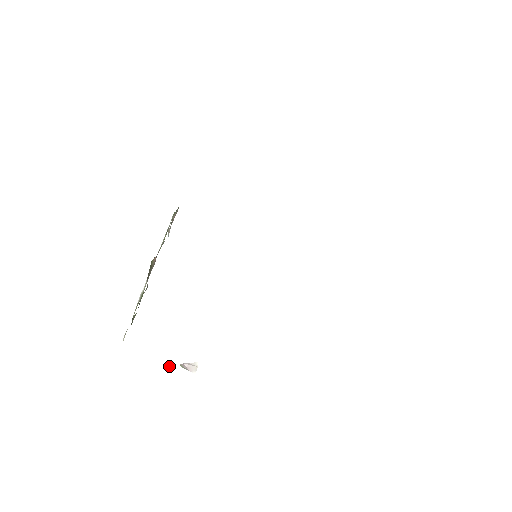
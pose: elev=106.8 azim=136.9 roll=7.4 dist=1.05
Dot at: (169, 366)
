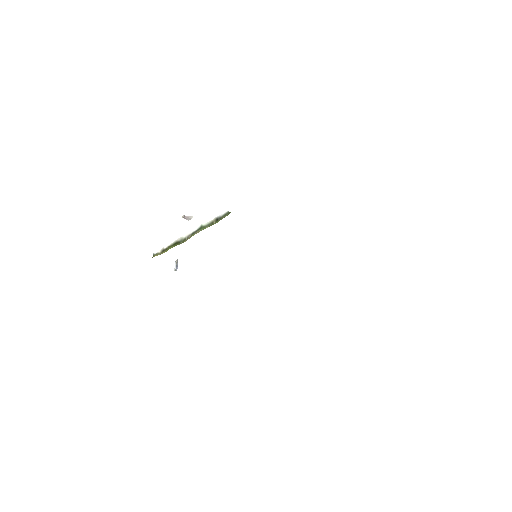
Dot at: (176, 265)
